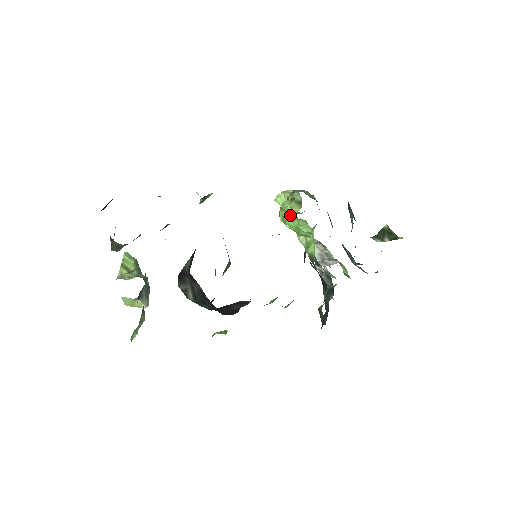
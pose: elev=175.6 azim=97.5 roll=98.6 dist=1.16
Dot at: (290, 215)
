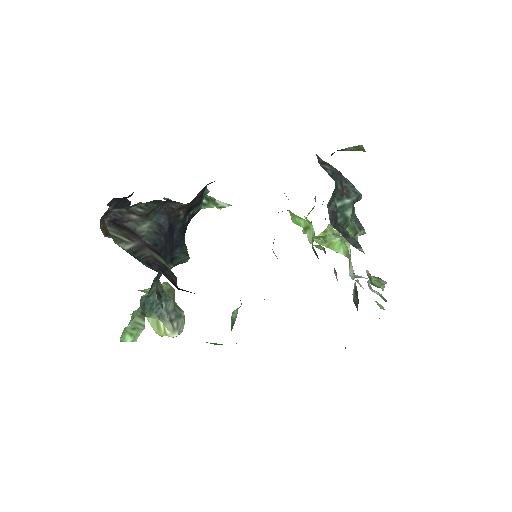
Dot at: occluded
